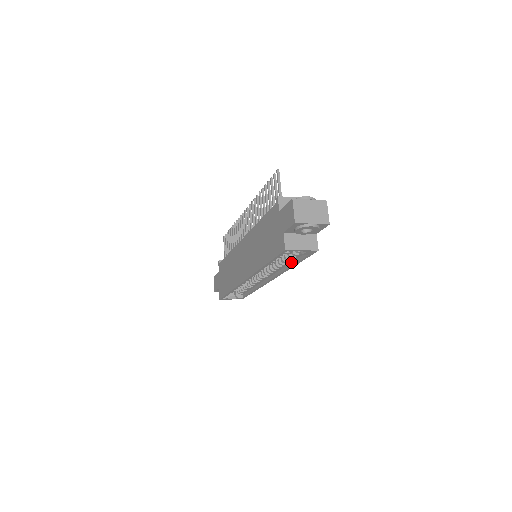
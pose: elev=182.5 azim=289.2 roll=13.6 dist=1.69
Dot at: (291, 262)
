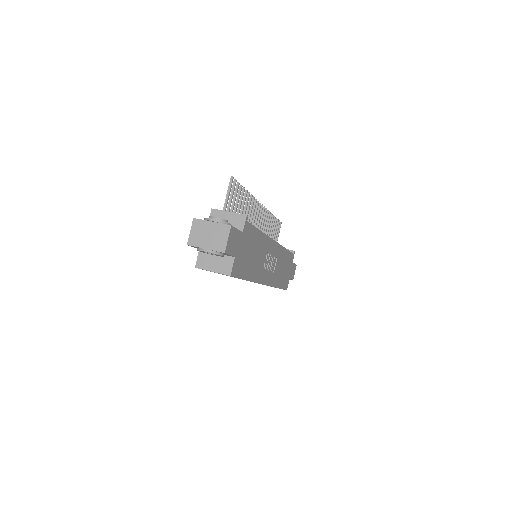
Dot at: occluded
